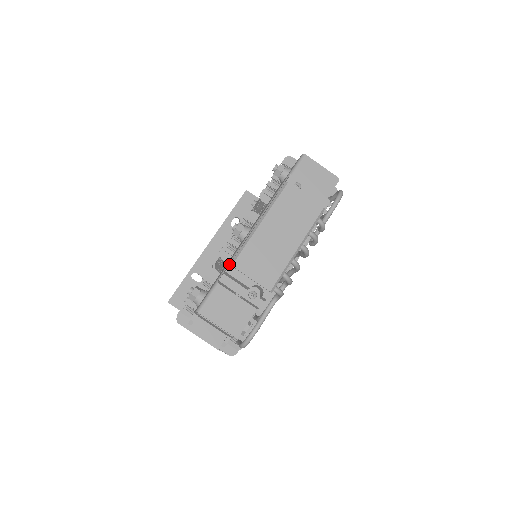
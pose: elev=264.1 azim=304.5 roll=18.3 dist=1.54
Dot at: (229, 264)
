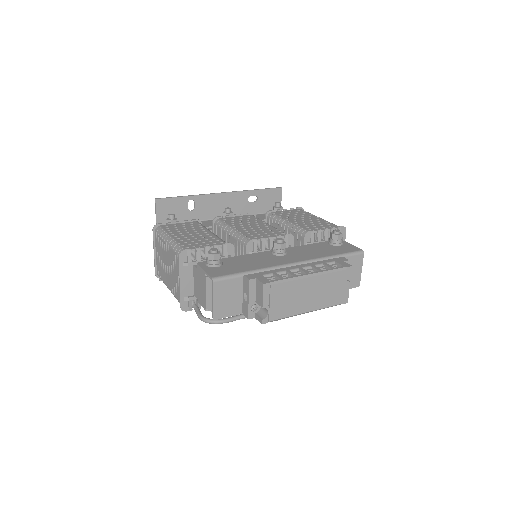
Dot at: (264, 274)
